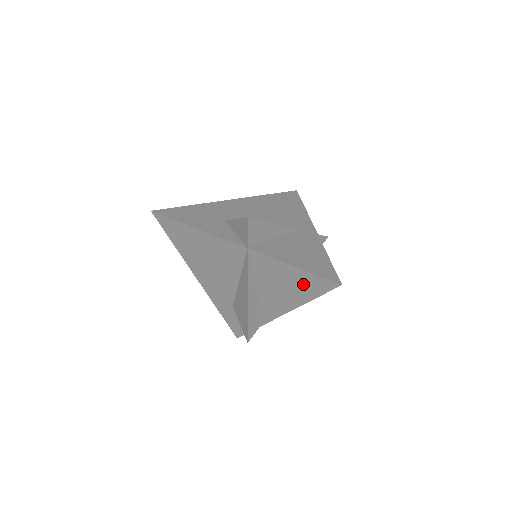
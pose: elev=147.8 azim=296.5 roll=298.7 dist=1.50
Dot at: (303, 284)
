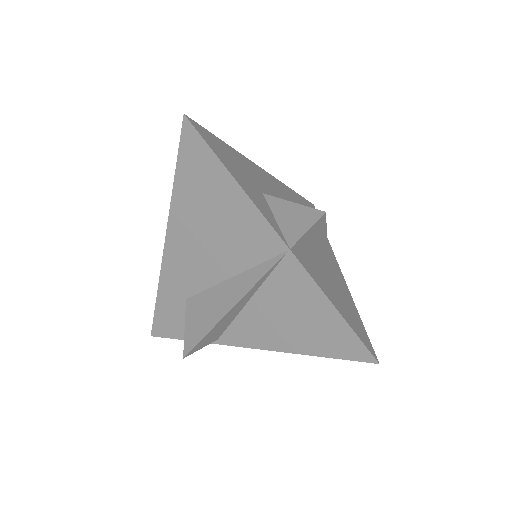
Dot at: (324, 333)
